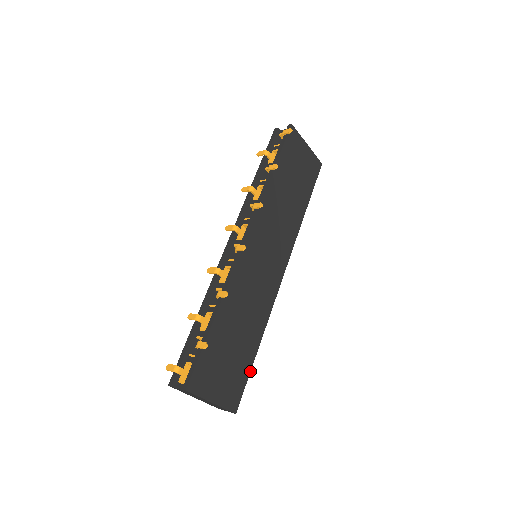
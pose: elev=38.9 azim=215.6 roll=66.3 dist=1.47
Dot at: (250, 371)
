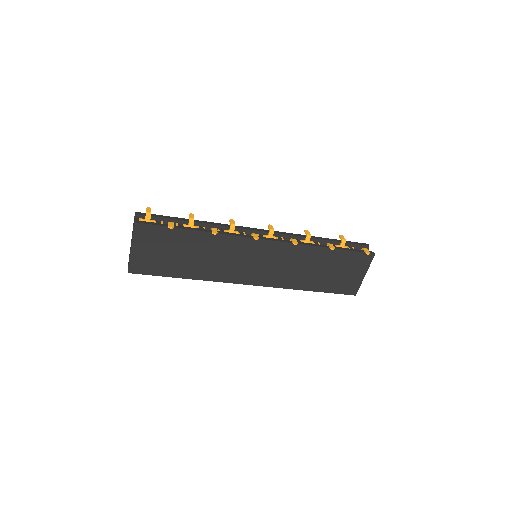
Dot at: (163, 276)
